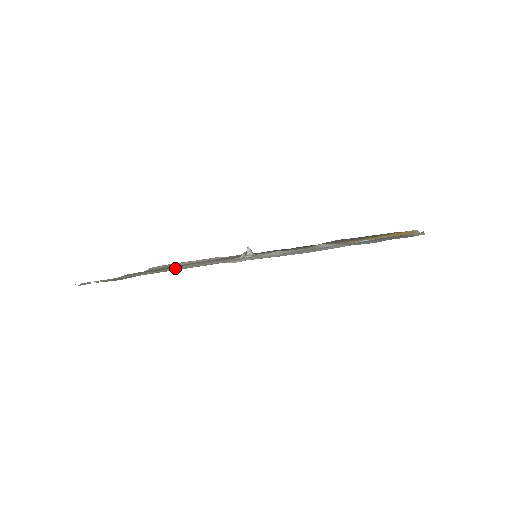
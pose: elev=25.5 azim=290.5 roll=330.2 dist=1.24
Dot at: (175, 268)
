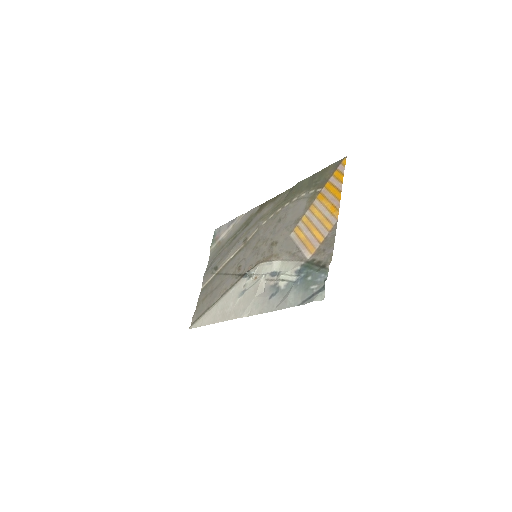
Dot at: (223, 302)
